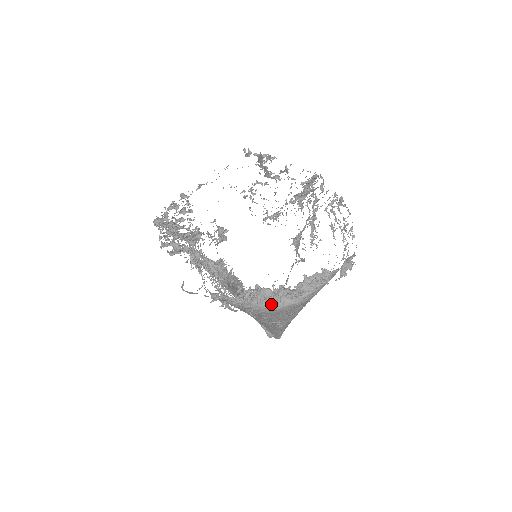
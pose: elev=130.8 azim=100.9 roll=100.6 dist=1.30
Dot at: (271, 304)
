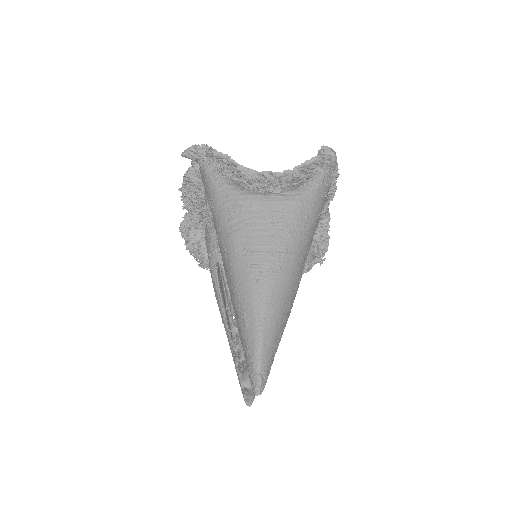
Dot at: (250, 190)
